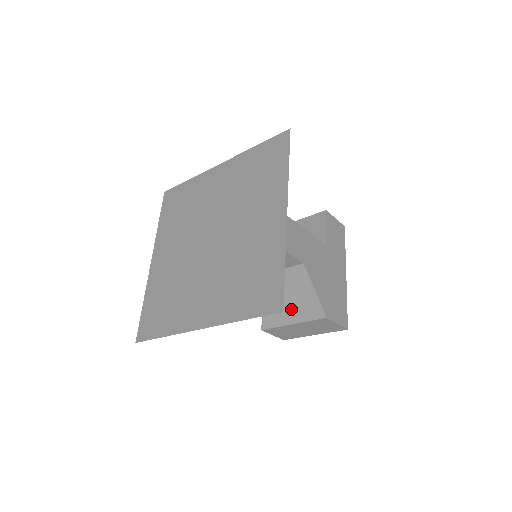
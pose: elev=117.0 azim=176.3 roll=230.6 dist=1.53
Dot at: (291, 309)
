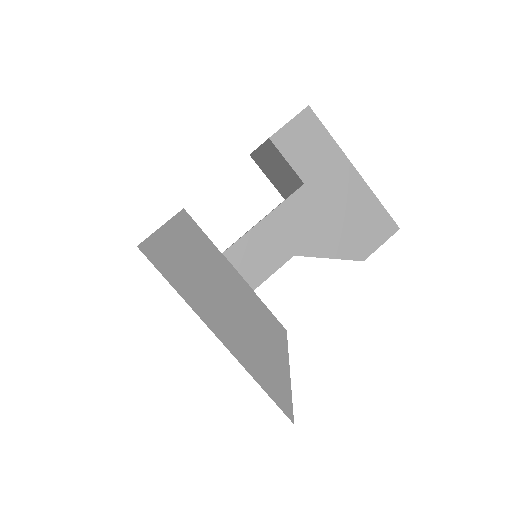
Dot at: occluded
